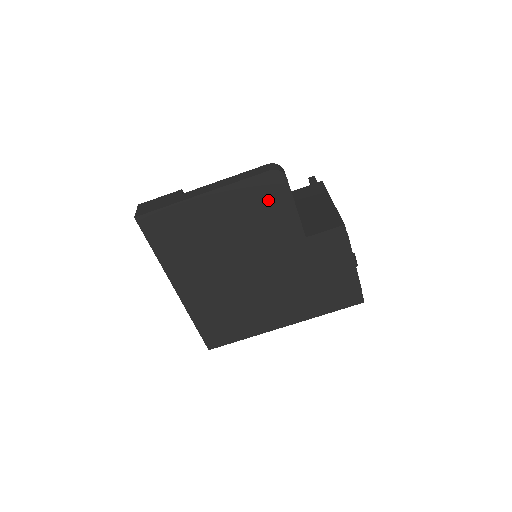
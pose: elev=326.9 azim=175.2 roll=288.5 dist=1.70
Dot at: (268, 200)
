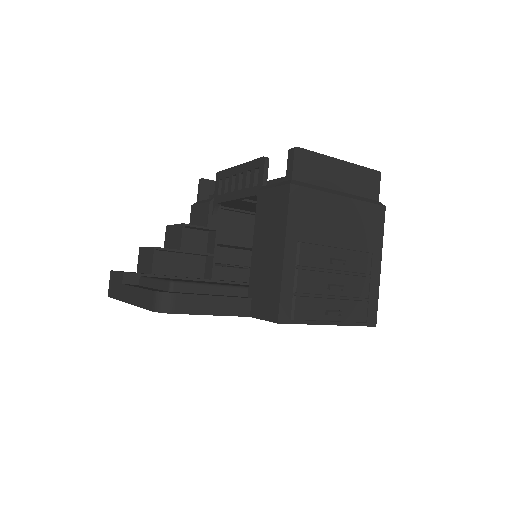
Dot at: occluded
